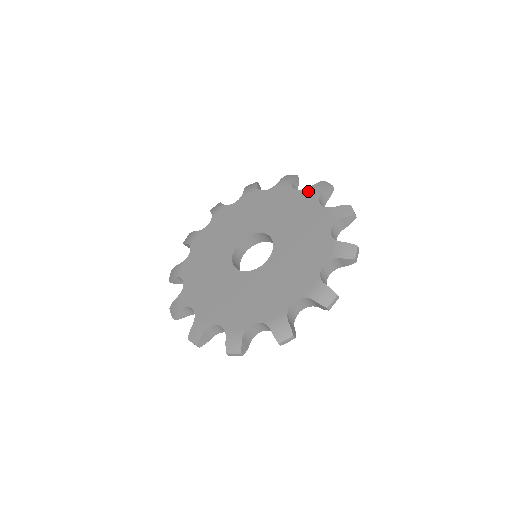
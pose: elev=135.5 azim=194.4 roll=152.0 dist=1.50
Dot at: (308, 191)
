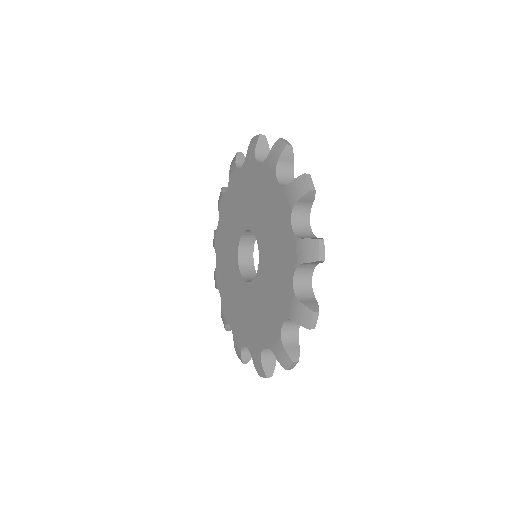
Dot at: (247, 160)
